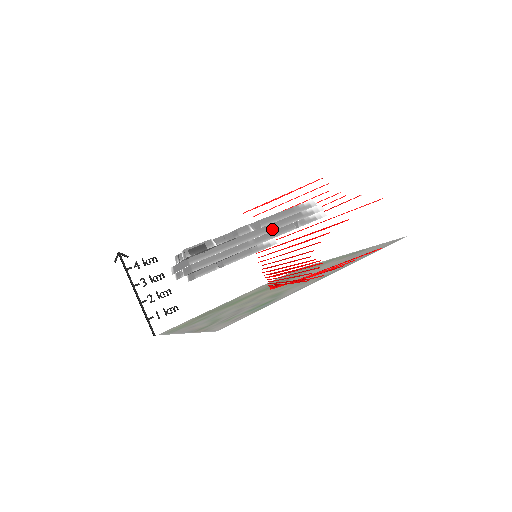
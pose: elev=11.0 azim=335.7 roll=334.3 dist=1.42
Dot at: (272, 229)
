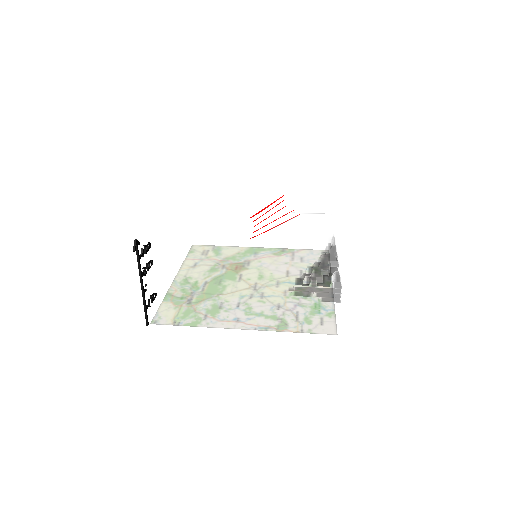
Dot at: occluded
